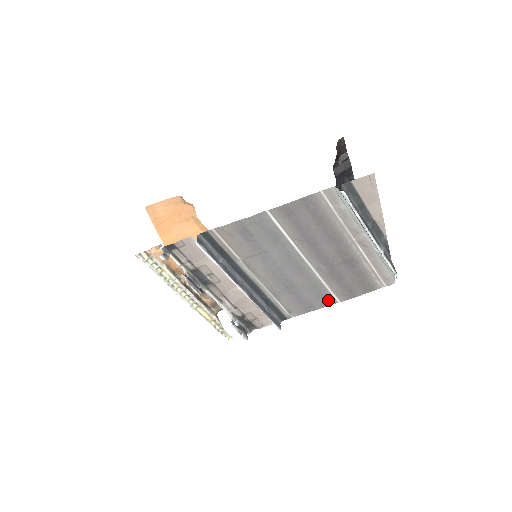
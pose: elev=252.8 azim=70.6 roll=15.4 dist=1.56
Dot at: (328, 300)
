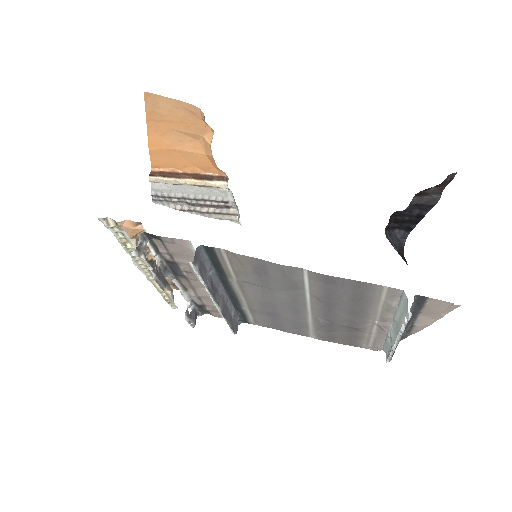
Dot at: (303, 333)
